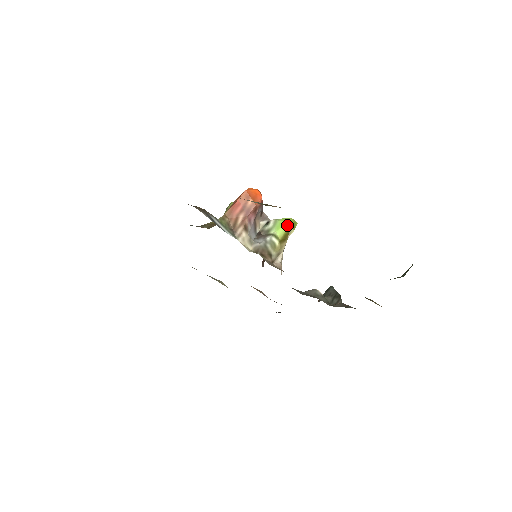
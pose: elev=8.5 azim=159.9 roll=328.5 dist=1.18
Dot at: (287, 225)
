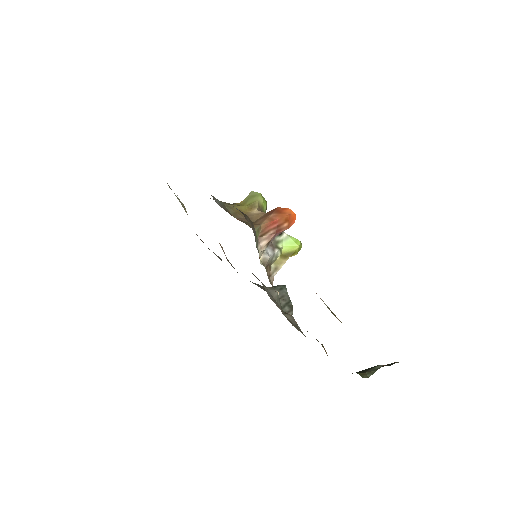
Dot at: (295, 247)
